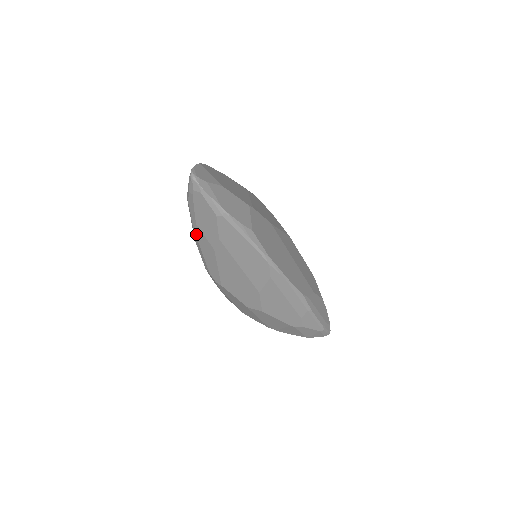
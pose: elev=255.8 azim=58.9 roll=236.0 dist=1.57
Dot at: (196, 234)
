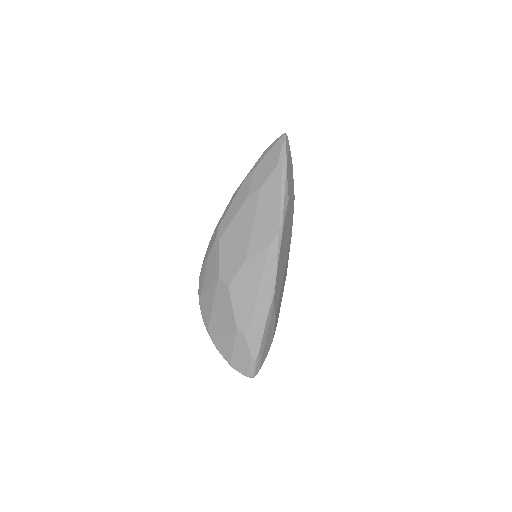
Dot at: (244, 181)
